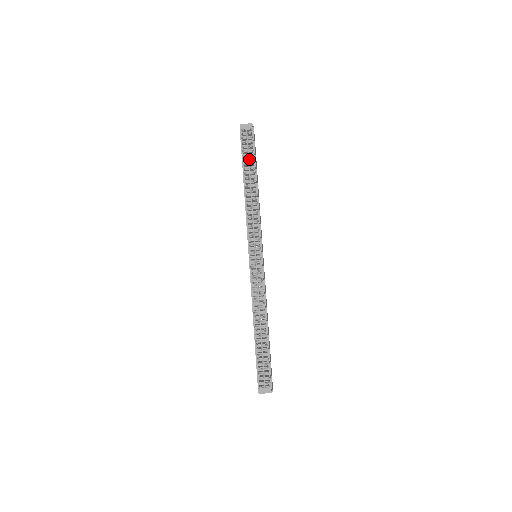
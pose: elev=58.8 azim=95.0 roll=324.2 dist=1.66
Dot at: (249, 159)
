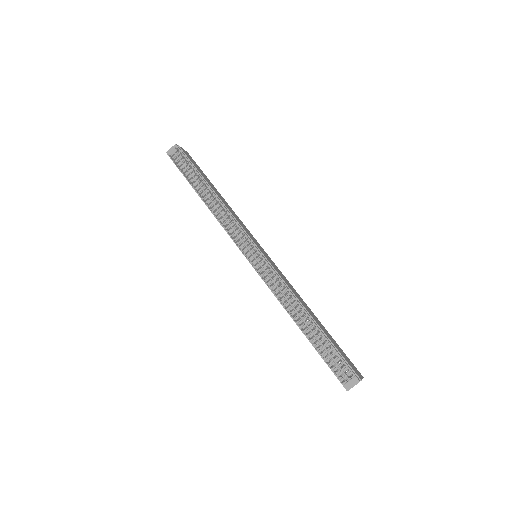
Dot at: (192, 175)
